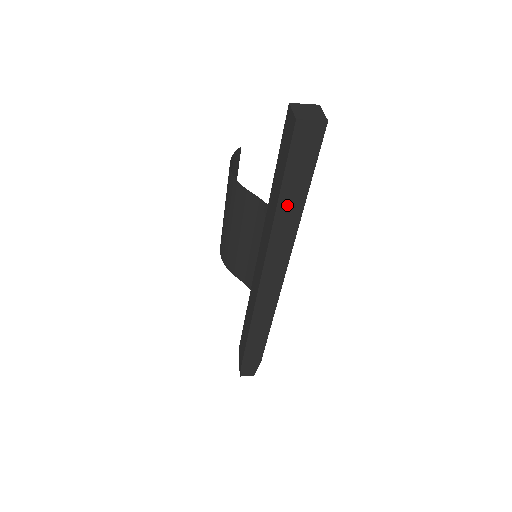
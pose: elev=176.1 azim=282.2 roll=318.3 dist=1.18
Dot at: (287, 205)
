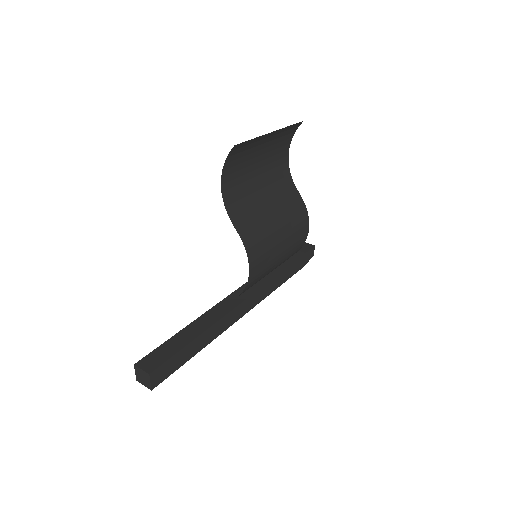
Dot at: occluded
